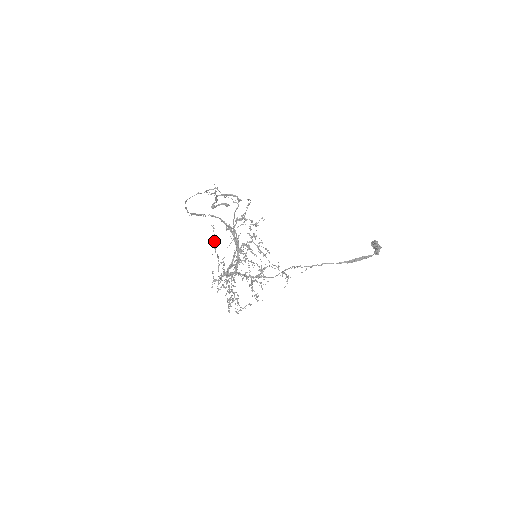
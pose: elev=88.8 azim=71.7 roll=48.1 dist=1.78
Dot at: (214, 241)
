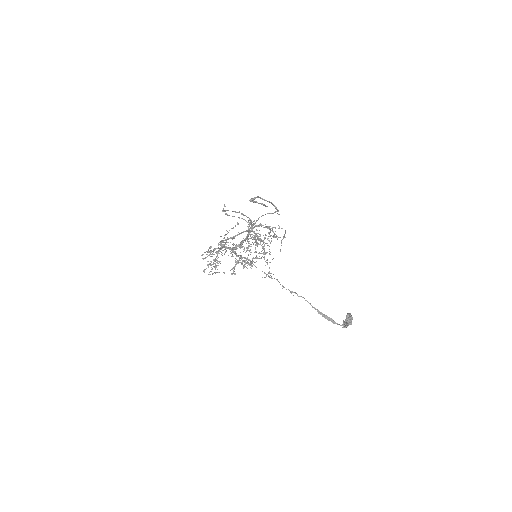
Dot at: occluded
